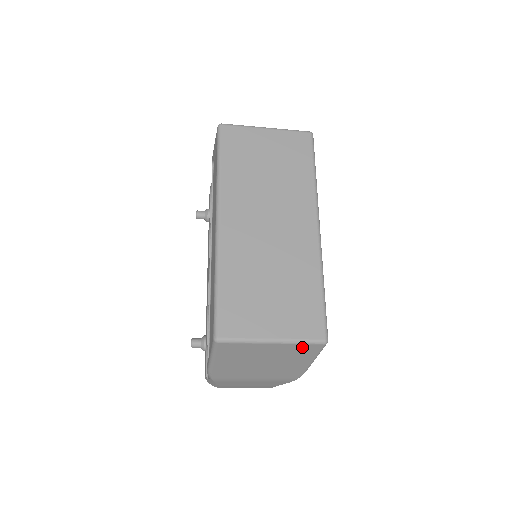
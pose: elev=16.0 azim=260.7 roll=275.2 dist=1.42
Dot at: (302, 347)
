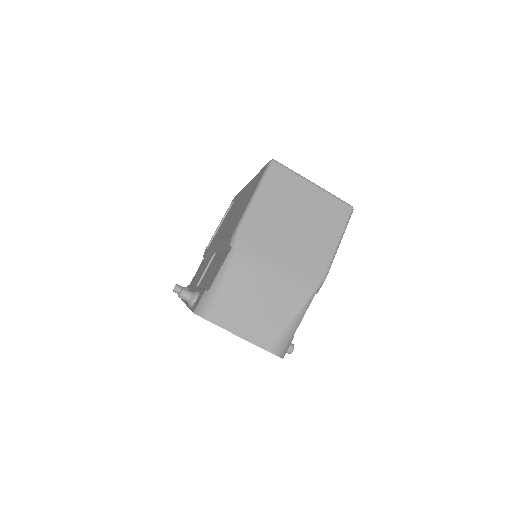
Dot at: (334, 205)
